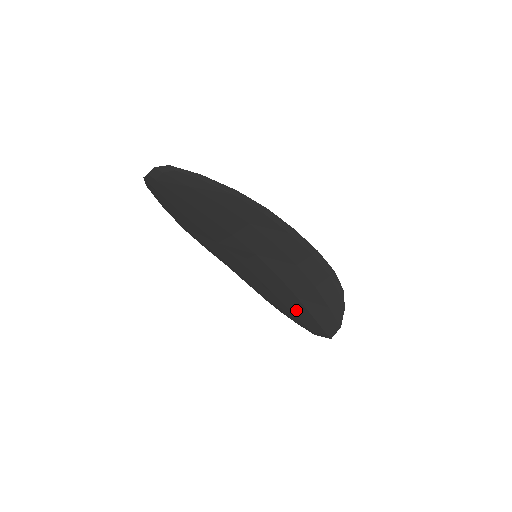
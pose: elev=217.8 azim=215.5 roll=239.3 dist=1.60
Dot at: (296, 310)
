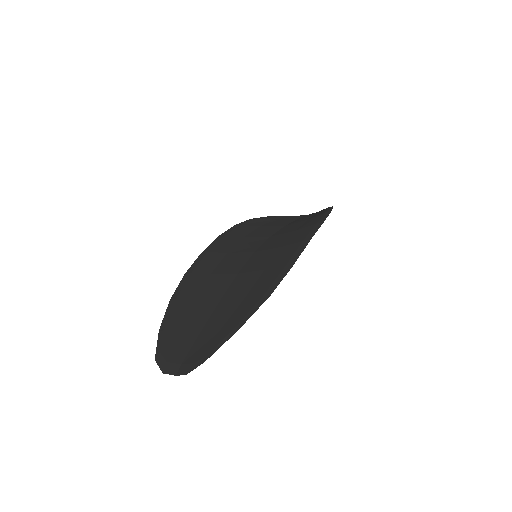
Dot at: occluded
